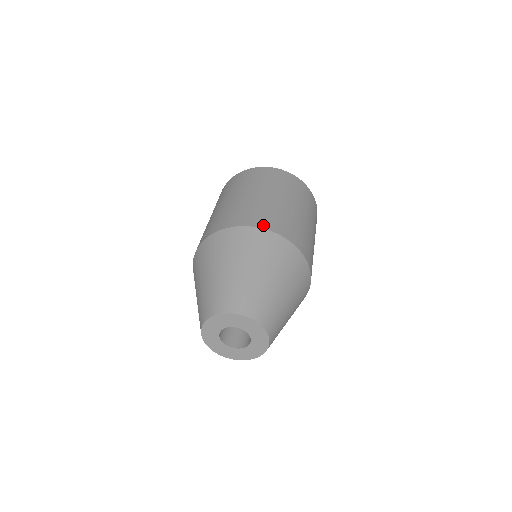
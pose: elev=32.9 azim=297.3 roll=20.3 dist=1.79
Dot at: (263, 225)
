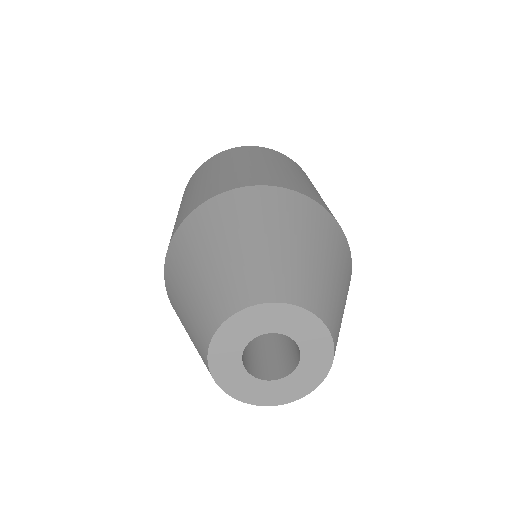
Dot at: occluded
